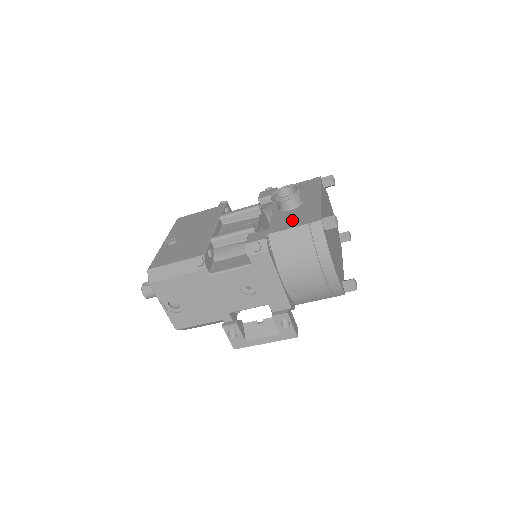
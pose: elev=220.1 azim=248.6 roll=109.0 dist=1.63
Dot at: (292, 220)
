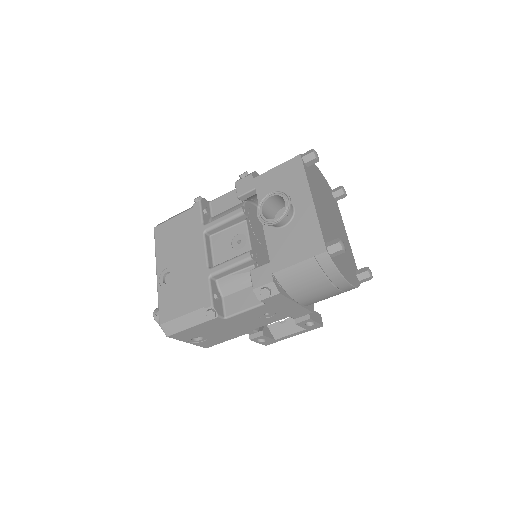
Dot at: (292, 248)
